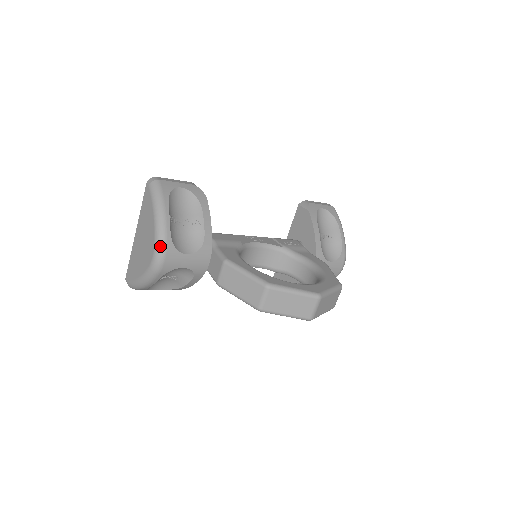
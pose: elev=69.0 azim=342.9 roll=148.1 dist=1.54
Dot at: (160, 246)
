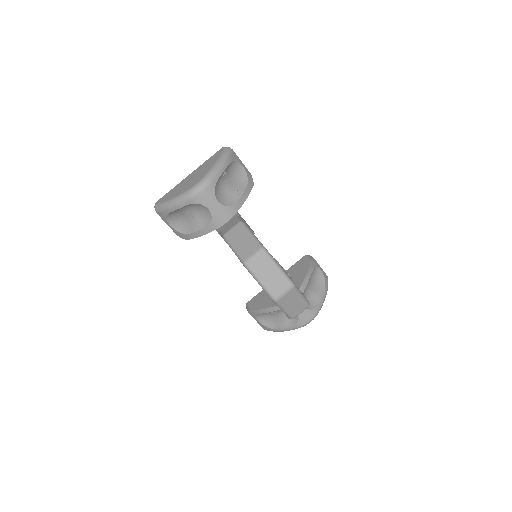
Dot at: (206, 180)
